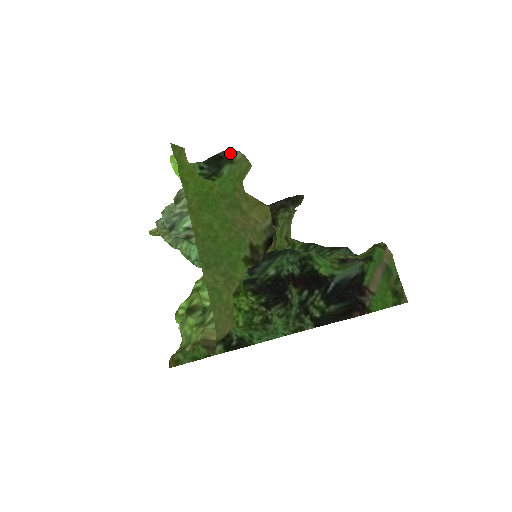
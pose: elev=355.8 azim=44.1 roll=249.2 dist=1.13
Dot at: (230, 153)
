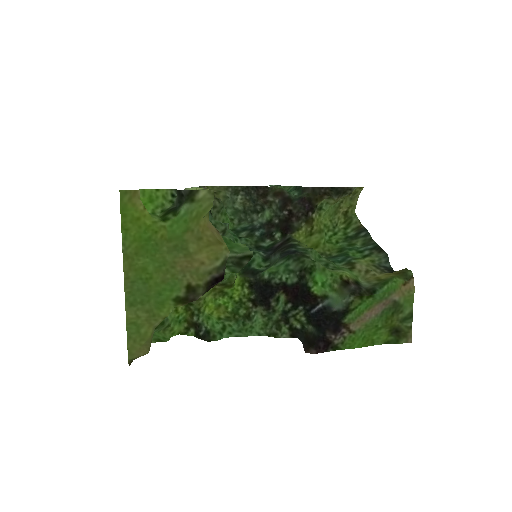
Dot at: (192, 191)
